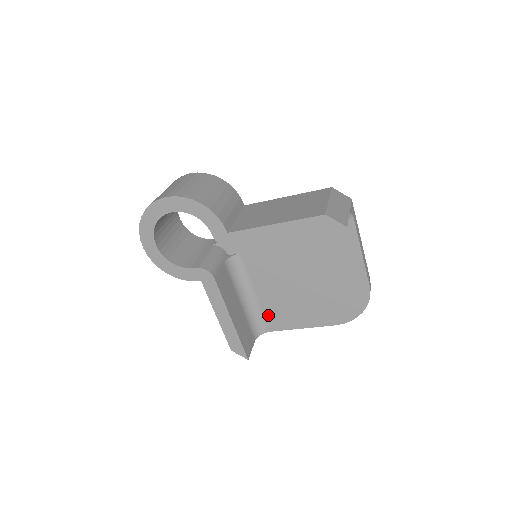
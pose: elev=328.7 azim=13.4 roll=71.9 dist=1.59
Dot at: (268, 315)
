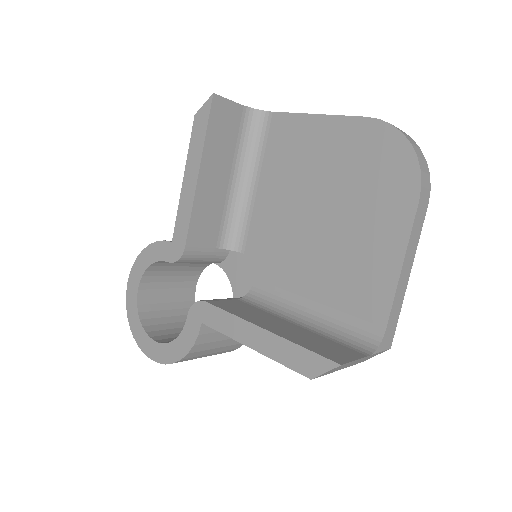
Dot at: (353, 308)
